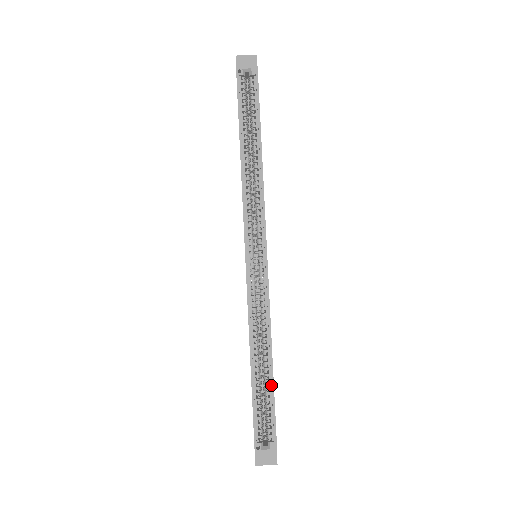
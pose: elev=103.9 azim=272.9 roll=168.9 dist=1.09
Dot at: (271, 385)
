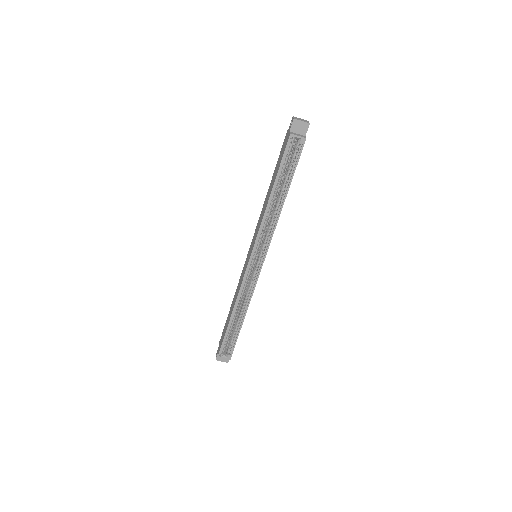
Dot at: (239, 330)
